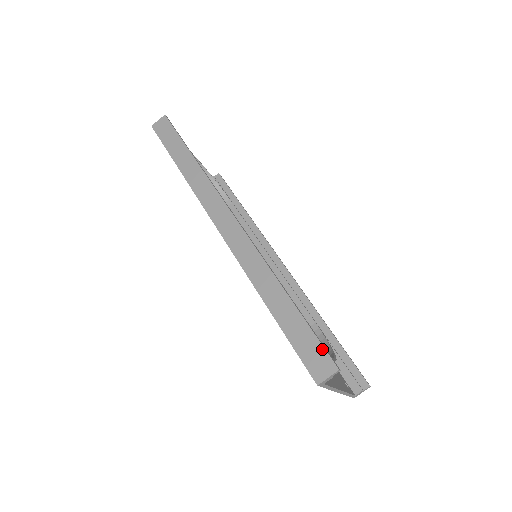
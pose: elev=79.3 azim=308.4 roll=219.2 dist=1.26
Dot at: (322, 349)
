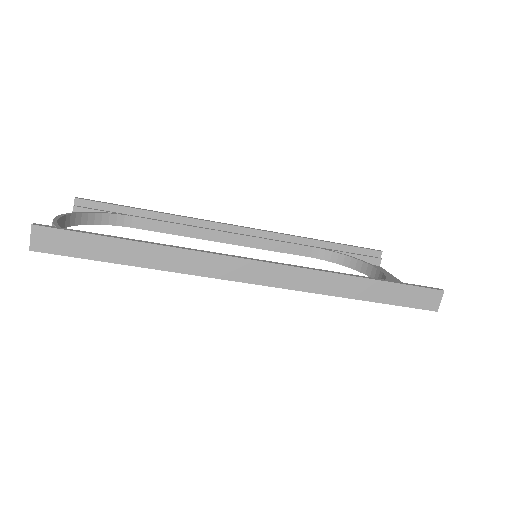
Dot at: (424, 290)
